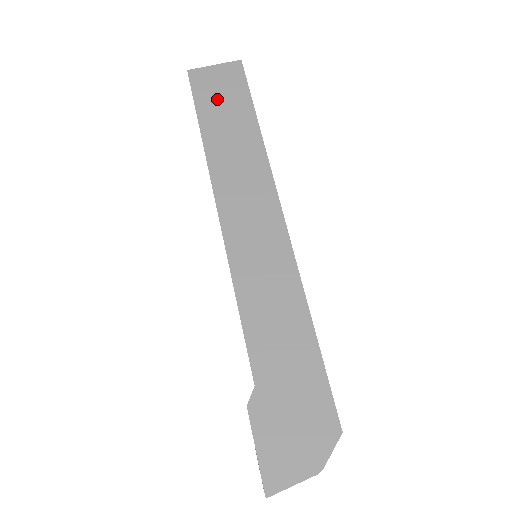
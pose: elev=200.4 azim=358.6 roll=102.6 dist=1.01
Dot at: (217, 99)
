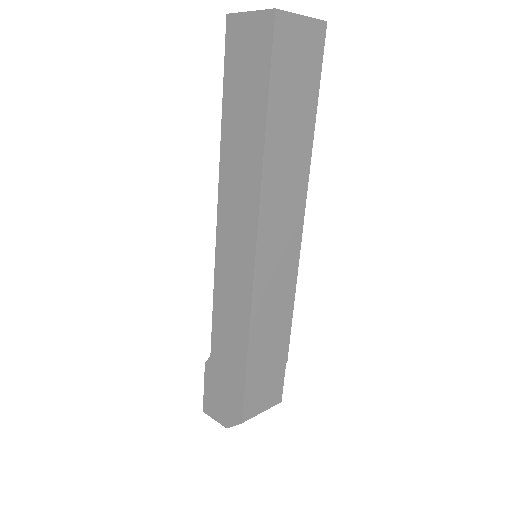
Dot at: (241, 73)
